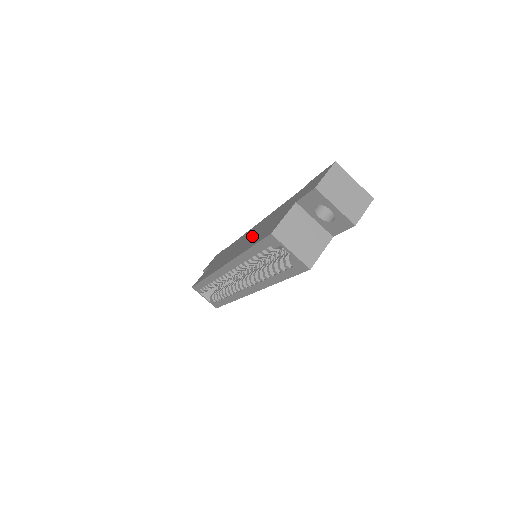
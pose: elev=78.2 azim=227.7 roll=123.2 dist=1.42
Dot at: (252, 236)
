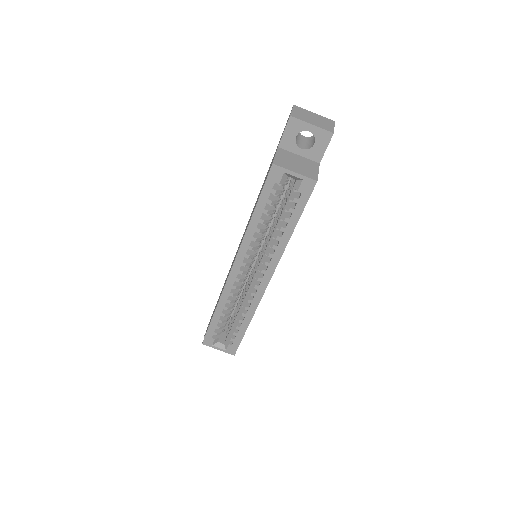
Dot at: occluded
